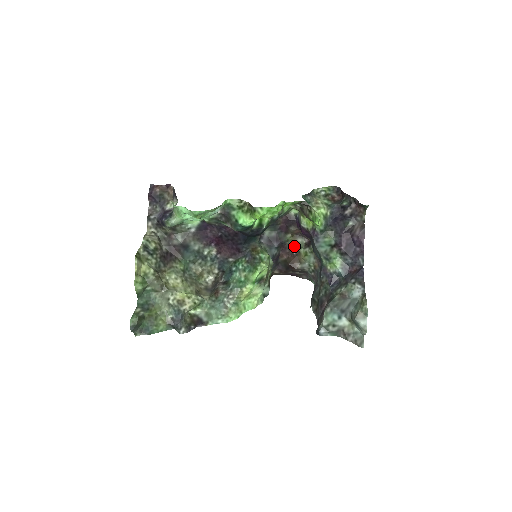
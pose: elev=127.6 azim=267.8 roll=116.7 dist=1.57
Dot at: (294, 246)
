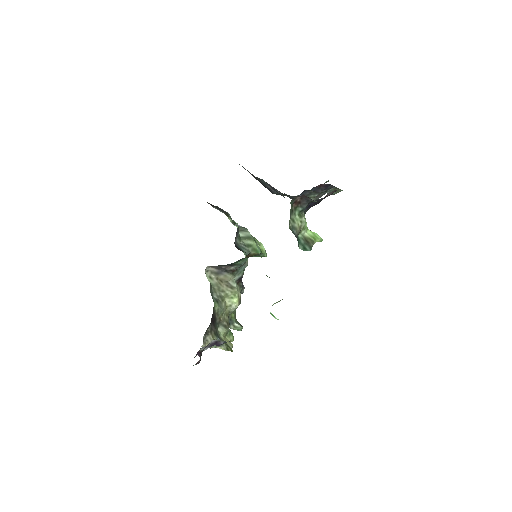
Dot at: occluded
